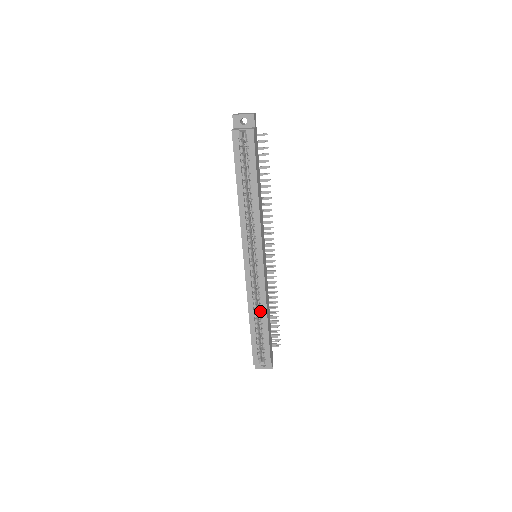
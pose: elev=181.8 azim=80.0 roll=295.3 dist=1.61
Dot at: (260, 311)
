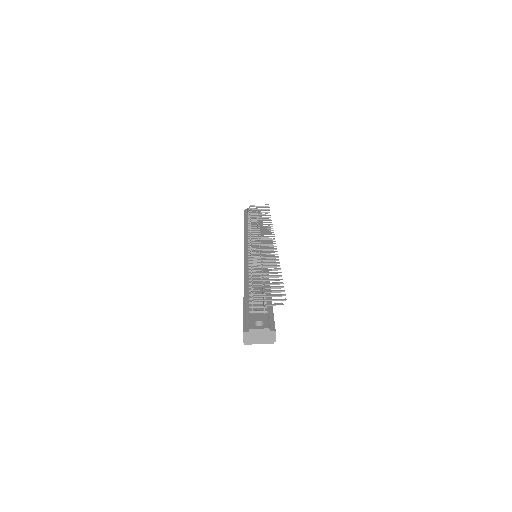
Dot at: occluded
